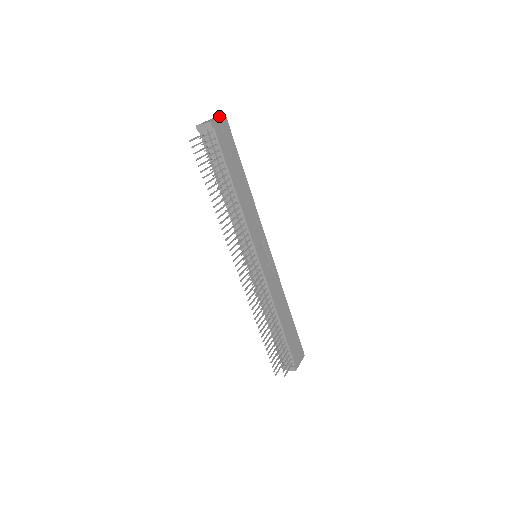
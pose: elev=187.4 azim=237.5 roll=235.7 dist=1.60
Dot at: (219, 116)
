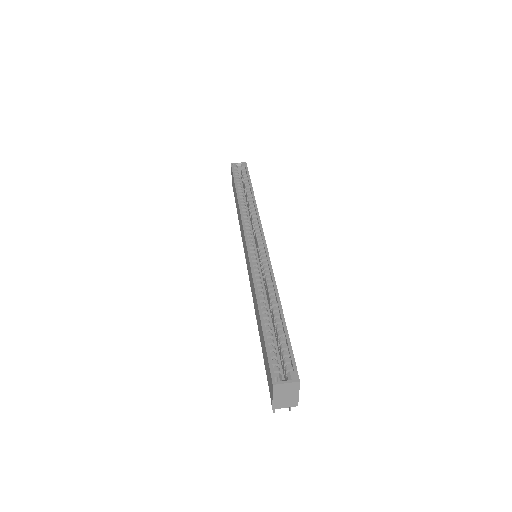
Dot at: (289, 385)
